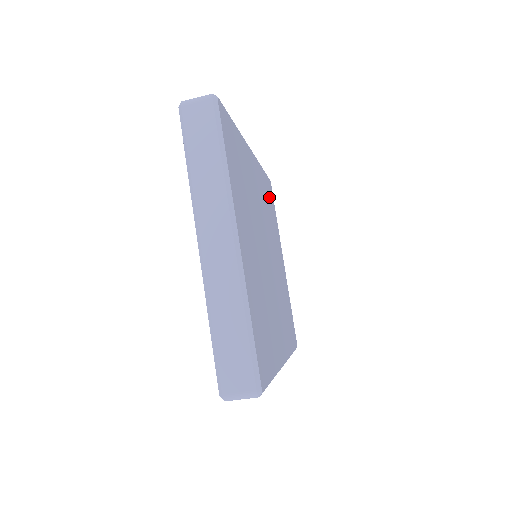
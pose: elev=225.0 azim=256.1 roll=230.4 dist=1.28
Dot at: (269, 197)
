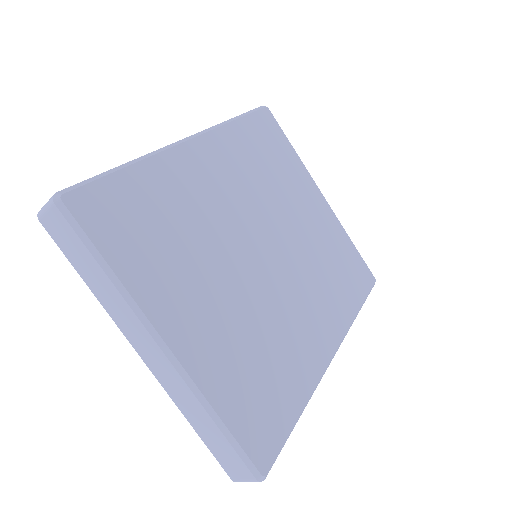
Dot at: (264, 143)
